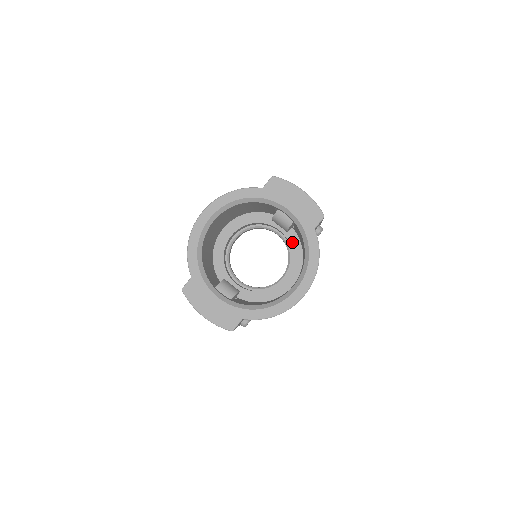
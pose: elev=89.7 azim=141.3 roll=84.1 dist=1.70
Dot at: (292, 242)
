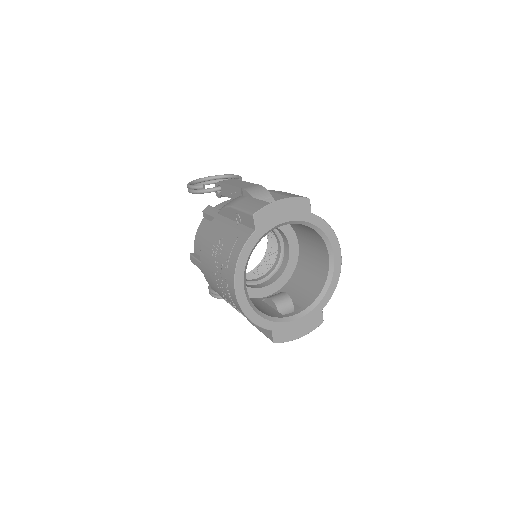
Dot at: occluded
